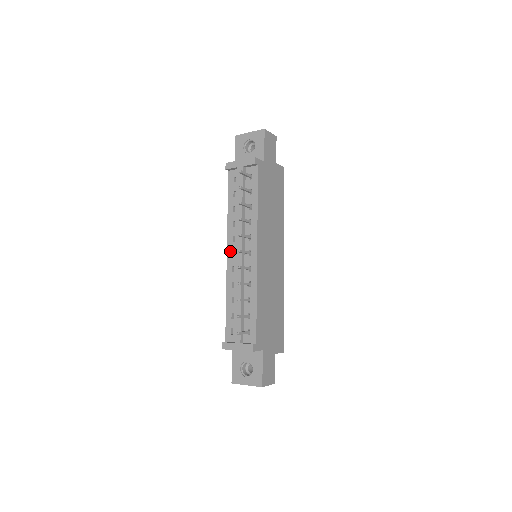
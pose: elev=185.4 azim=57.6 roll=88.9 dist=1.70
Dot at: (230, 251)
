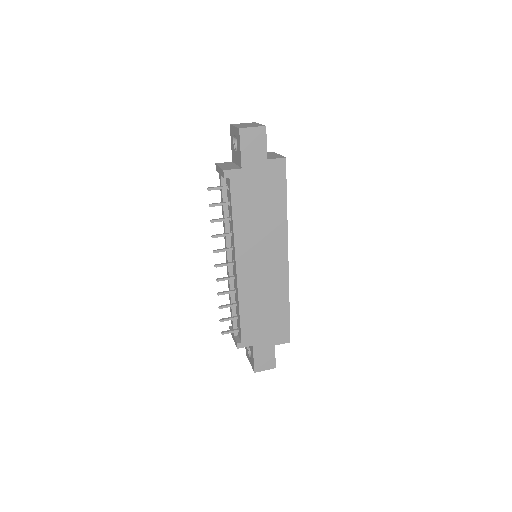
Dot at: occluded
